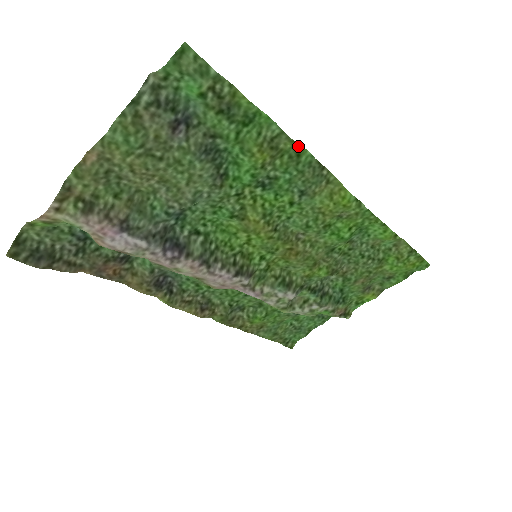
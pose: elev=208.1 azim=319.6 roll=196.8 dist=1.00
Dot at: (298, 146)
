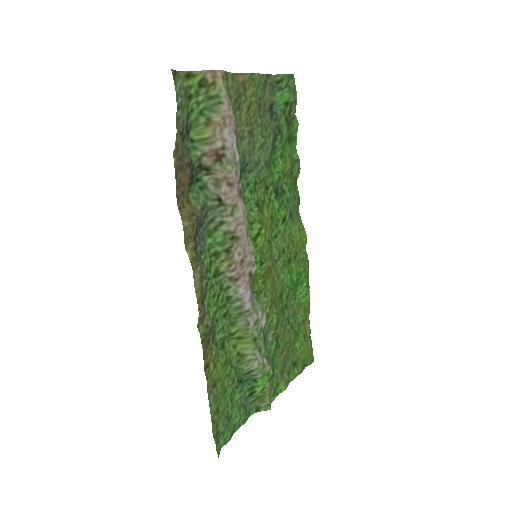
Dot at: (295, 180)
